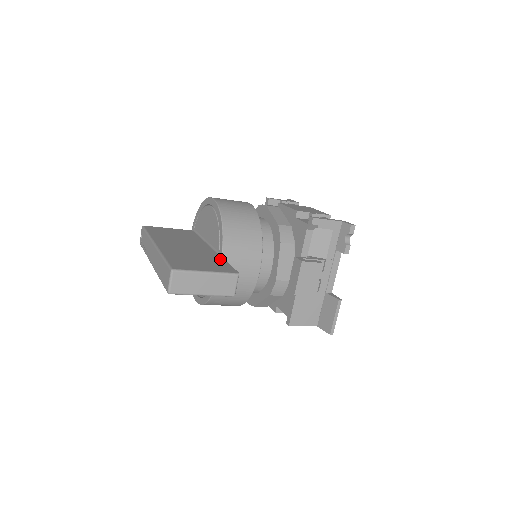
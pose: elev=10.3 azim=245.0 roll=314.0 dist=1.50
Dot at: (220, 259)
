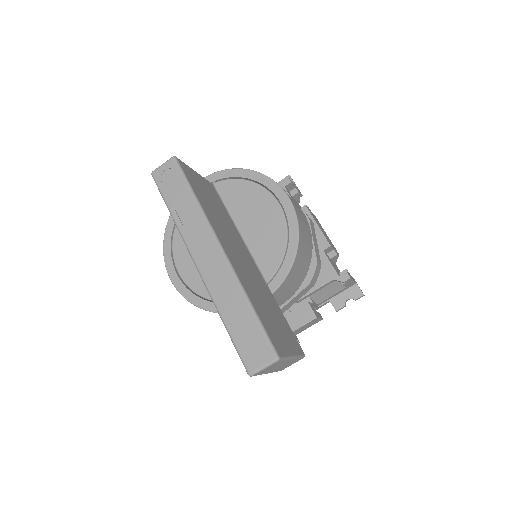
Dot at: (277, 306)
